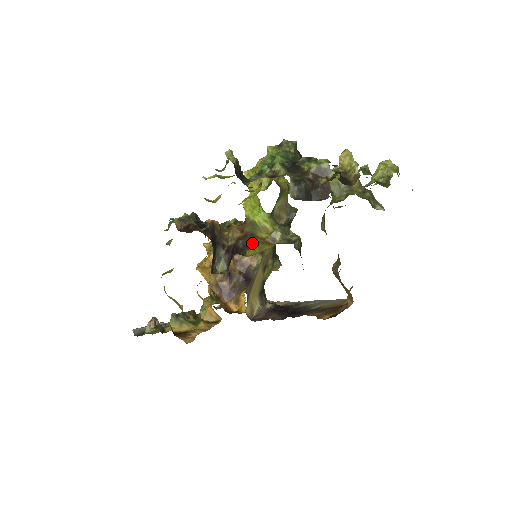
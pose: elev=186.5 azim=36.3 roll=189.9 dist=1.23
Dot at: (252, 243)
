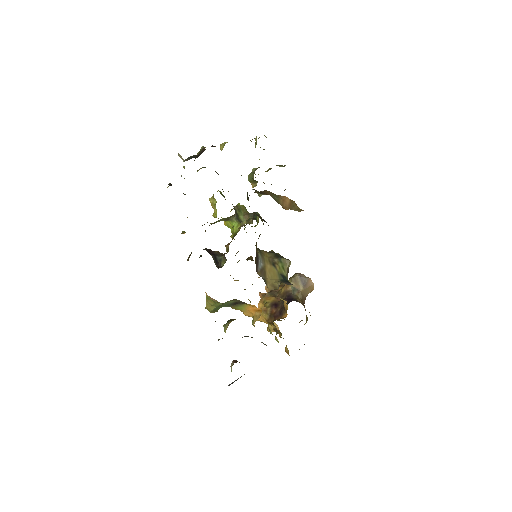
Dot at: occluded
